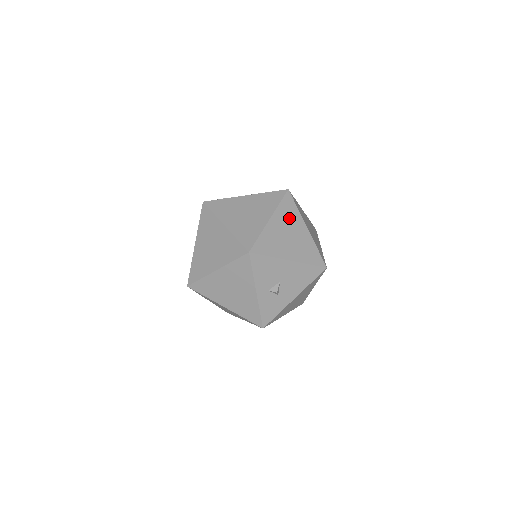
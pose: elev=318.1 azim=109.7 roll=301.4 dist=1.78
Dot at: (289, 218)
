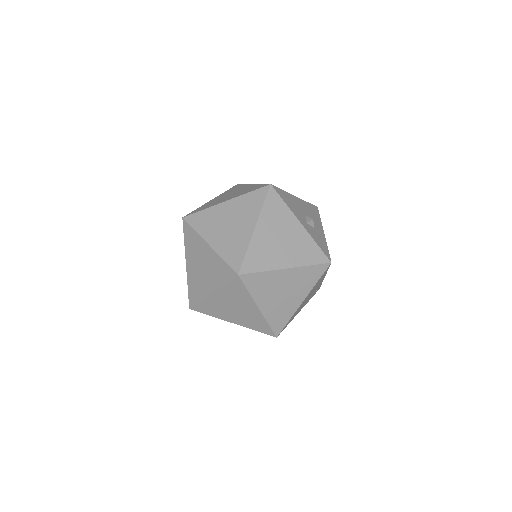
Dot at: occluded
